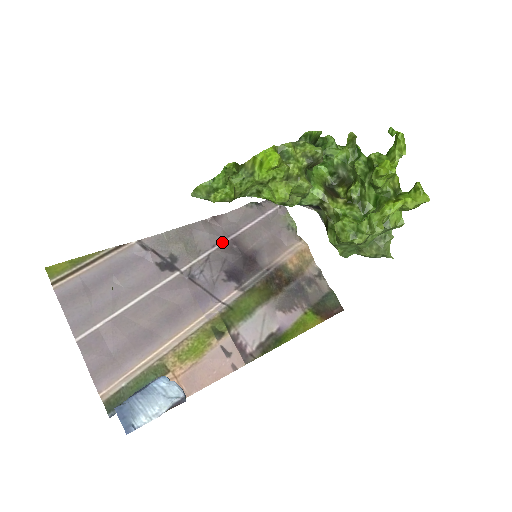
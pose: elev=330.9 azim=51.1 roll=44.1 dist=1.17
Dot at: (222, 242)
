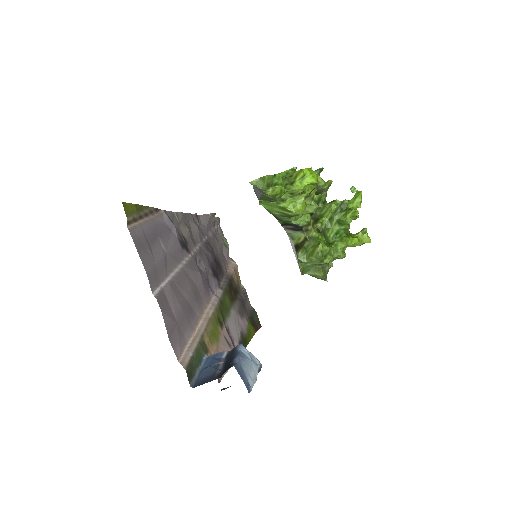
Dot at: (203, 240)
